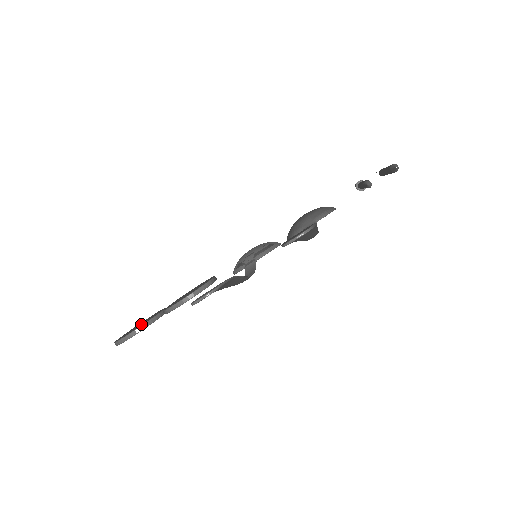
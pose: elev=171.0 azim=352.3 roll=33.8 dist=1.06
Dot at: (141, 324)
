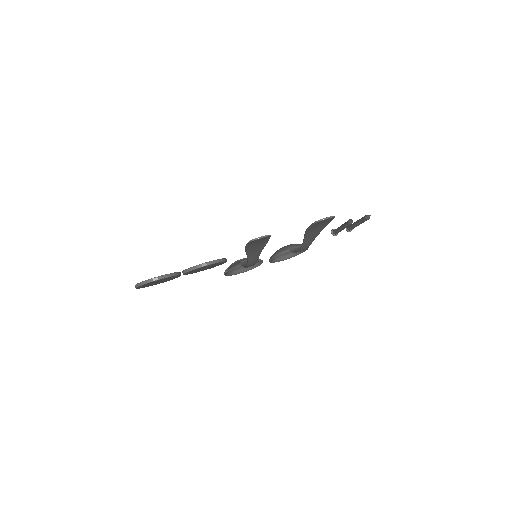
Dot at: occluded
